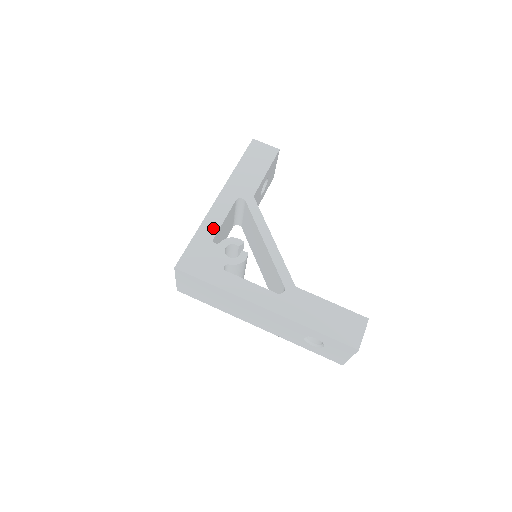
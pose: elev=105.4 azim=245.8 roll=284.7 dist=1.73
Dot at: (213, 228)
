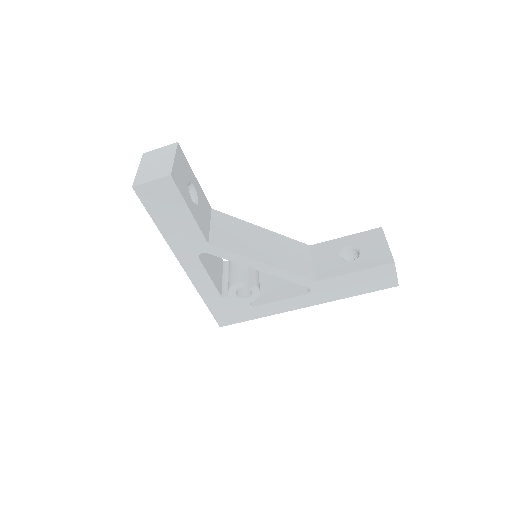
Dot at: (211, 290)
